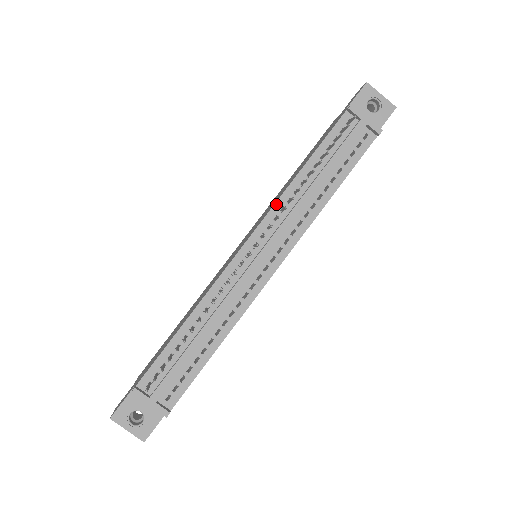
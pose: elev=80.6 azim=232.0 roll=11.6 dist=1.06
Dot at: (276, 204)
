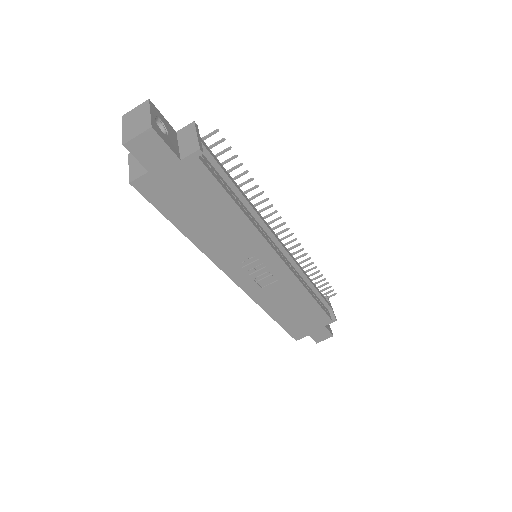
Dot at: occluded
